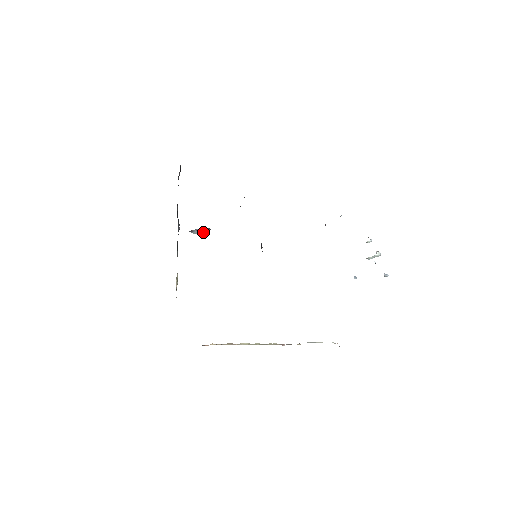
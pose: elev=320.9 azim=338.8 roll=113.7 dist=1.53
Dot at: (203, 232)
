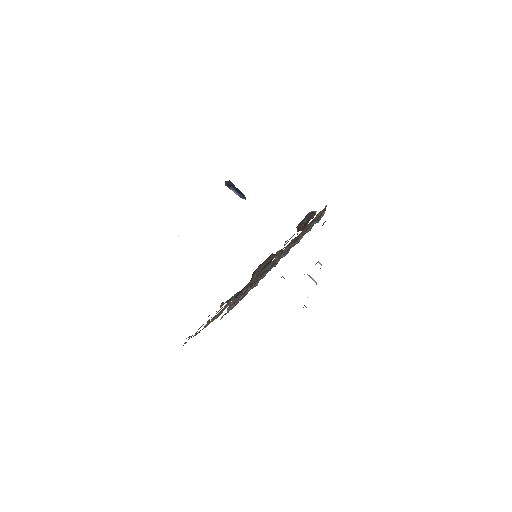
Dot at: (235, 189)
